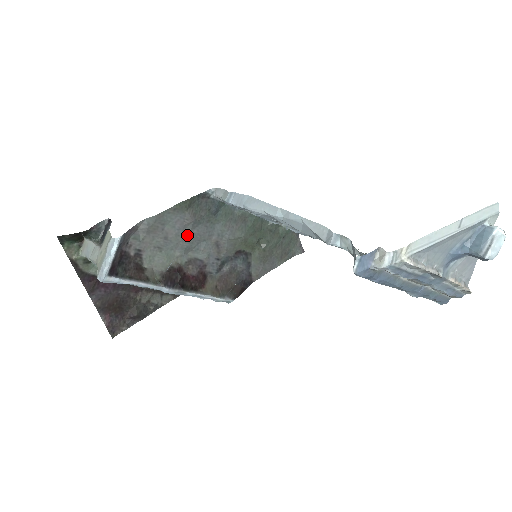
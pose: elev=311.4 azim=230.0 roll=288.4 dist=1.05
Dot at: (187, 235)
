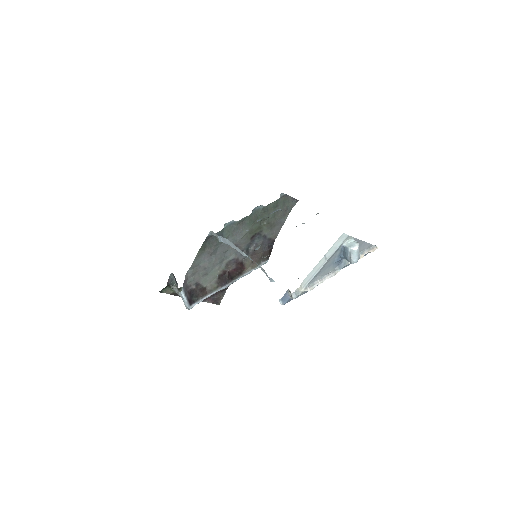
Dot at: (215, 258)
